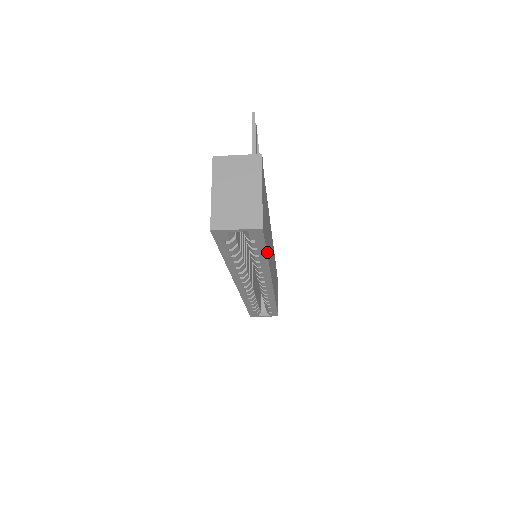
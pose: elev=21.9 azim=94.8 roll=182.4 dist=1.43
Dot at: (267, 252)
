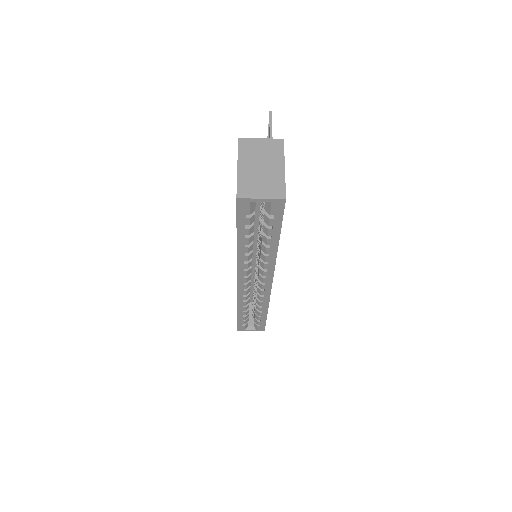
Dot at: (279, 235)
